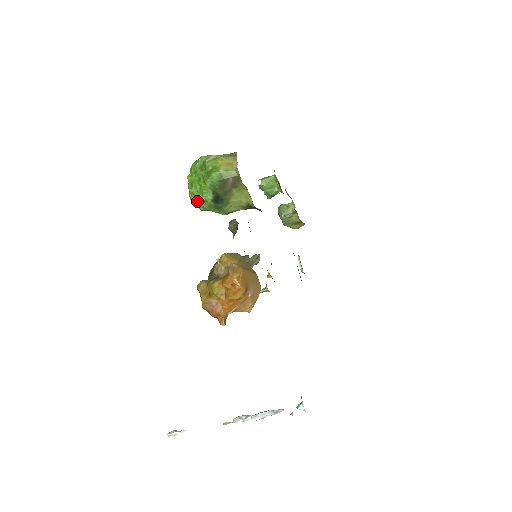
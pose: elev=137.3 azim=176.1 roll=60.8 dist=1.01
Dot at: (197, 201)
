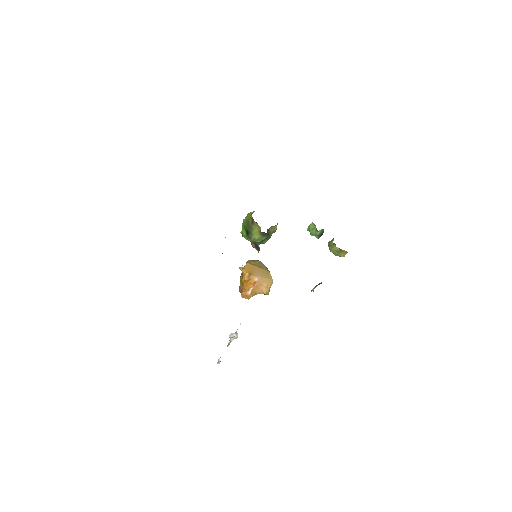
Dot at: occluded
